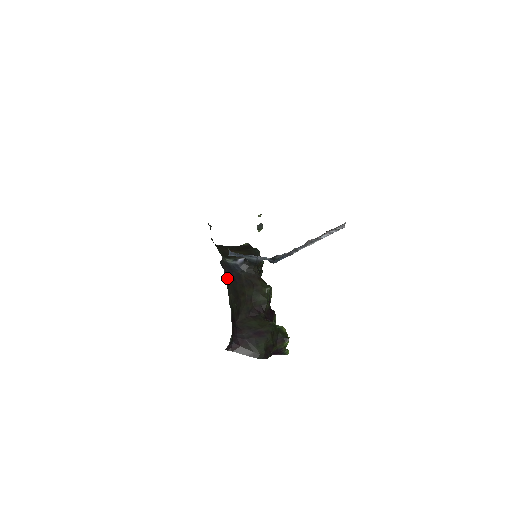
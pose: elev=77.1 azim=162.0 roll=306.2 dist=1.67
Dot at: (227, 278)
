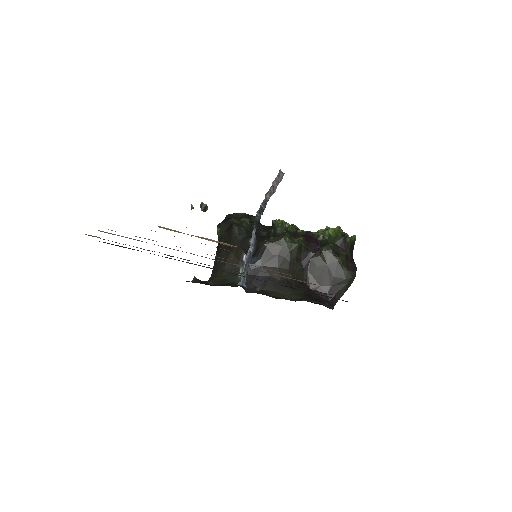
Dot at: (266, 290)
